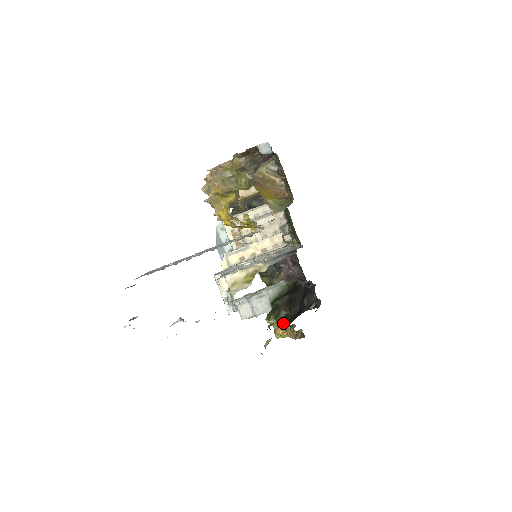
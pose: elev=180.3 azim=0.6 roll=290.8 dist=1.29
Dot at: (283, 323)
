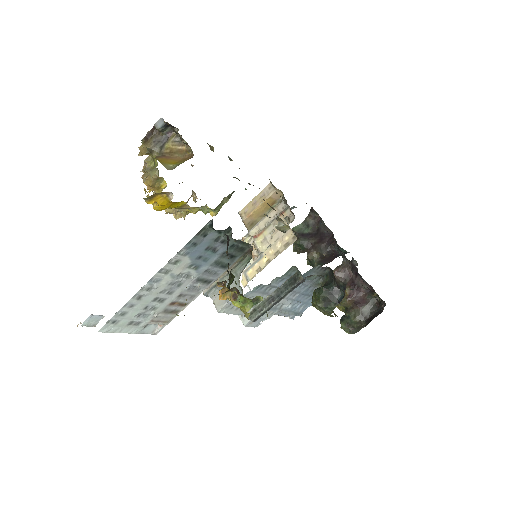
Dot at: (225, 288)
